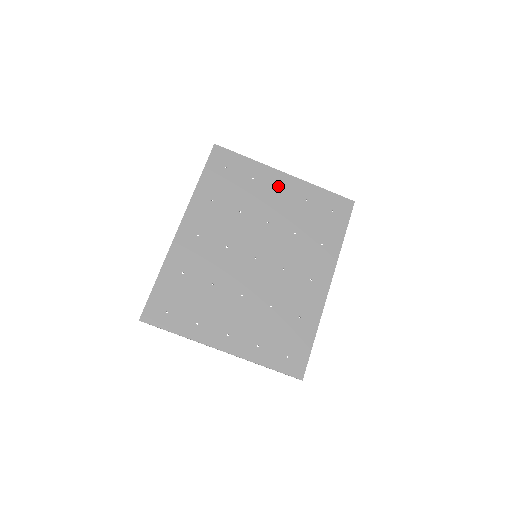
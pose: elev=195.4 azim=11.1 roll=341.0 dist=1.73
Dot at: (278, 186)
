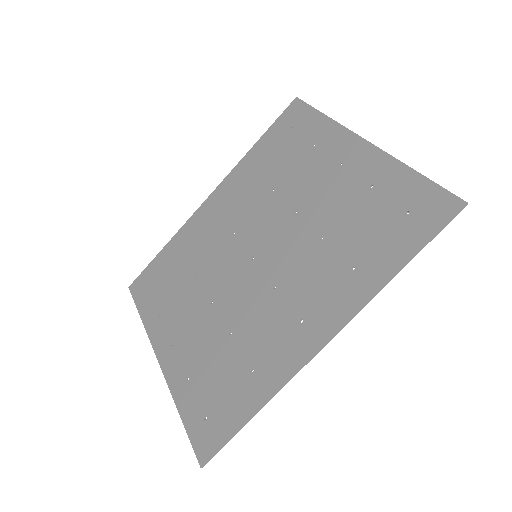
Dot at: (341, 159)
